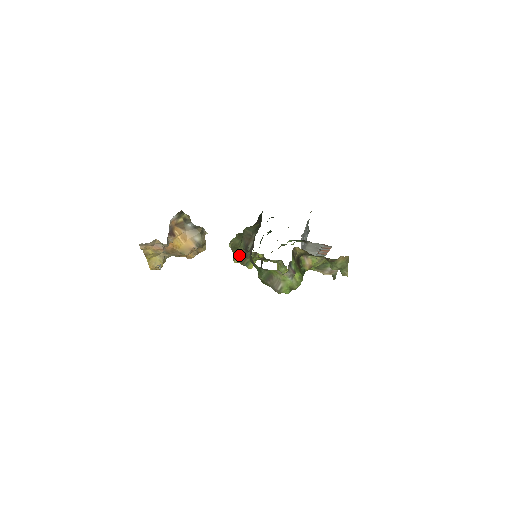
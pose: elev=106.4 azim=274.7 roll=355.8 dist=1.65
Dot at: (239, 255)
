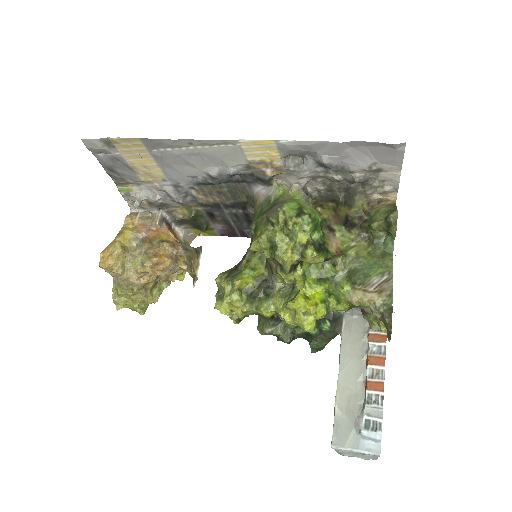
Dot at: (230, 269)
